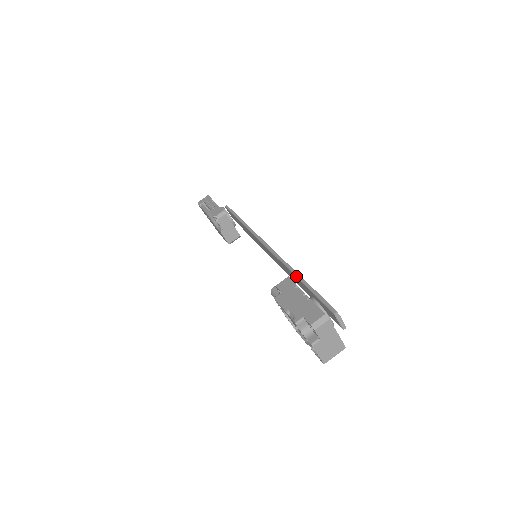
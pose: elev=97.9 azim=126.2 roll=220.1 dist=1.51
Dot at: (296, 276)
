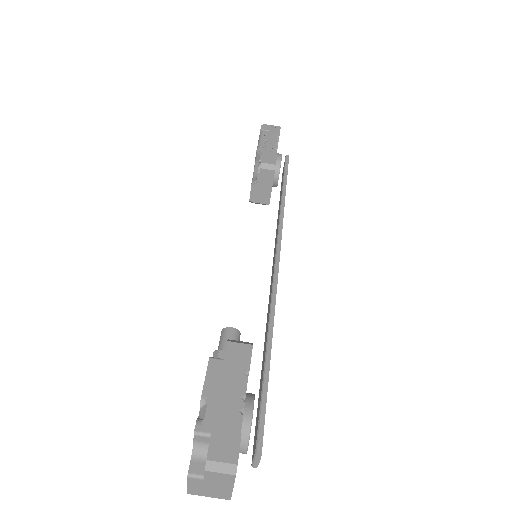
Dot at: (267, 339)
